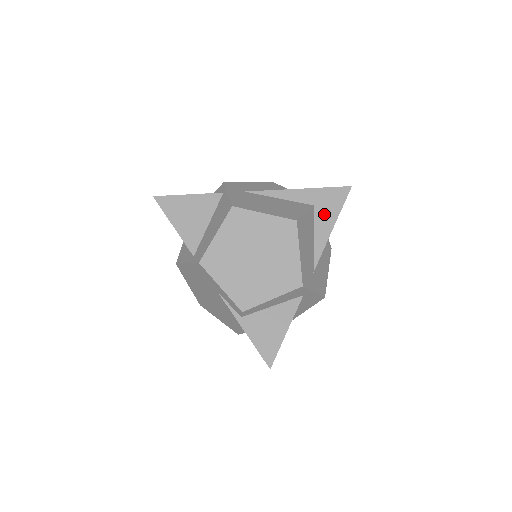
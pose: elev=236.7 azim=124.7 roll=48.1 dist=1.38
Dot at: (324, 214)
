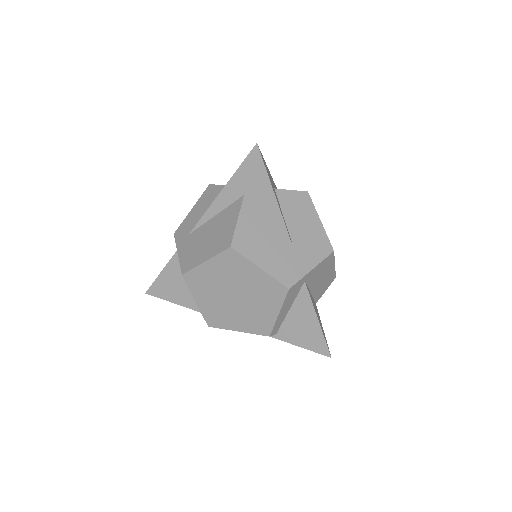
Dot at: (258, 195)
